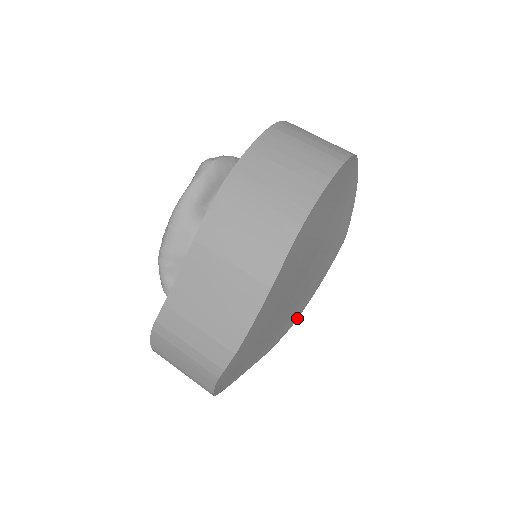
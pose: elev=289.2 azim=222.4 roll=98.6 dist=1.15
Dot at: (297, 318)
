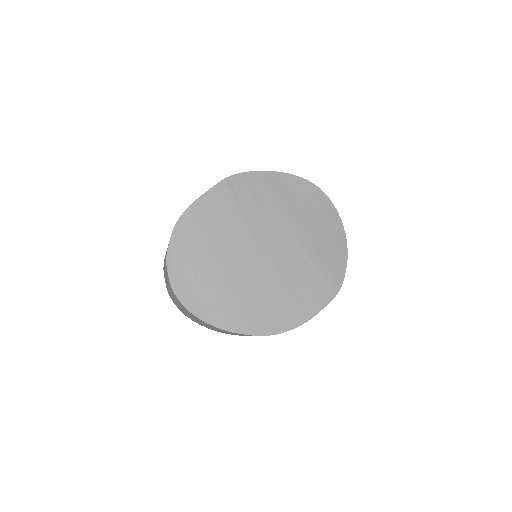
Dot at: (272, 334)
